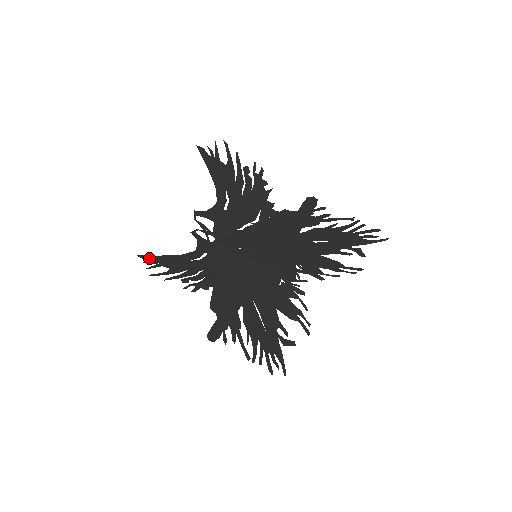
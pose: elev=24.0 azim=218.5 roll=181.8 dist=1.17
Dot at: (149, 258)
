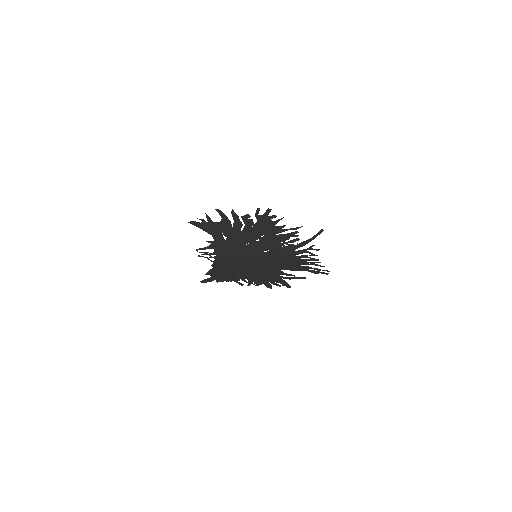
Dot at: occluded
